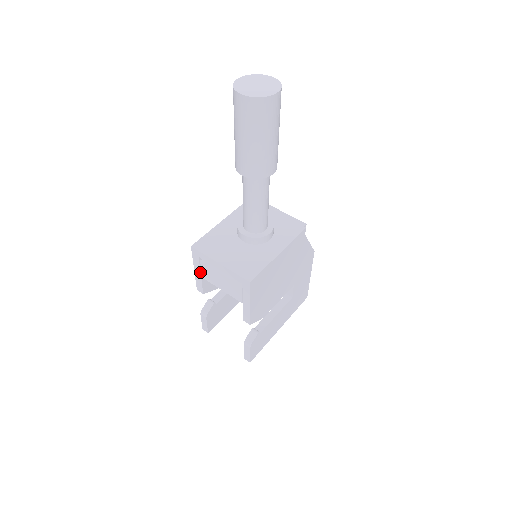
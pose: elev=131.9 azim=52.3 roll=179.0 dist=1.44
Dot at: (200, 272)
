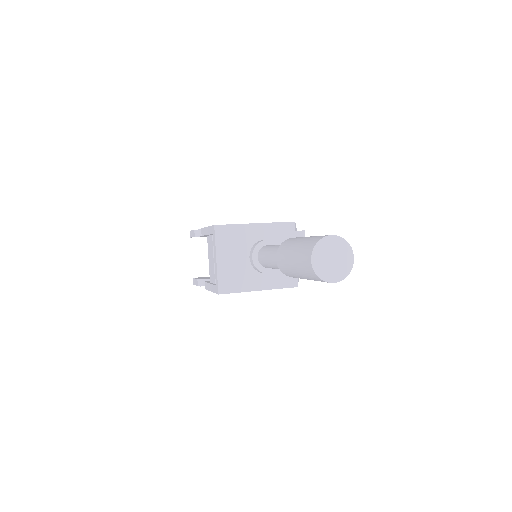
Dot at: (208, 234)
